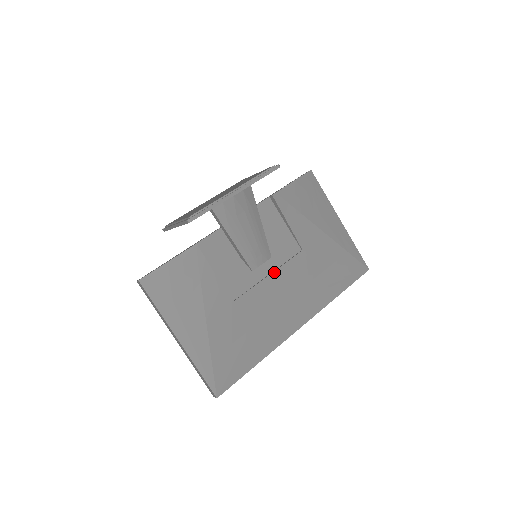
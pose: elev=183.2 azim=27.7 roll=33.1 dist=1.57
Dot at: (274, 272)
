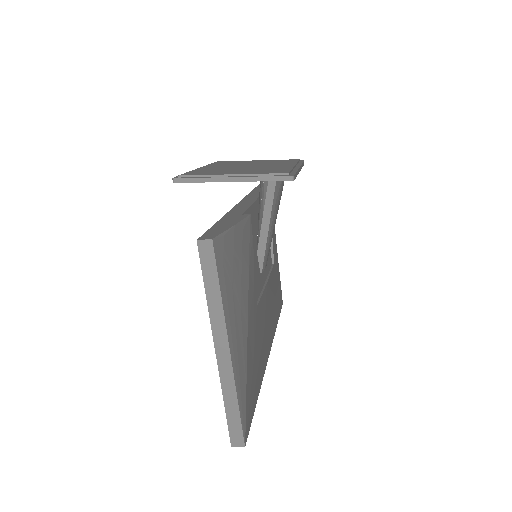
Dot at: (268, 281)
